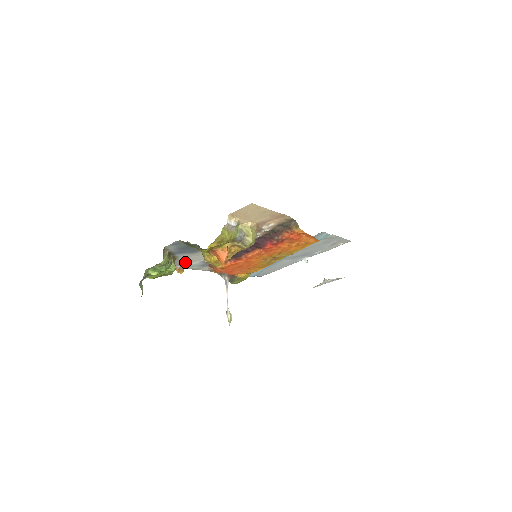
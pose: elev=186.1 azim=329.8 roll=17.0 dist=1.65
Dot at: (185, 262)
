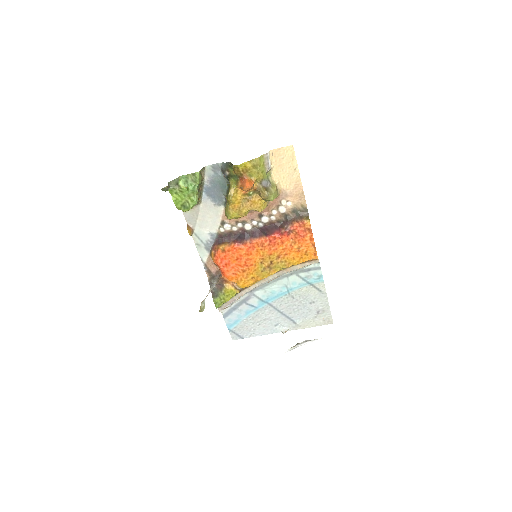
Dot at: (200, 221)
